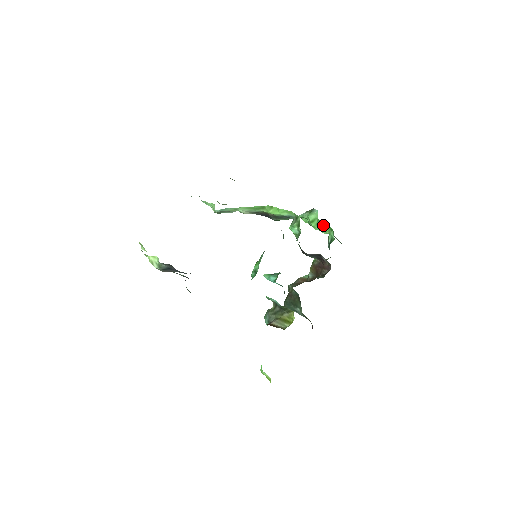
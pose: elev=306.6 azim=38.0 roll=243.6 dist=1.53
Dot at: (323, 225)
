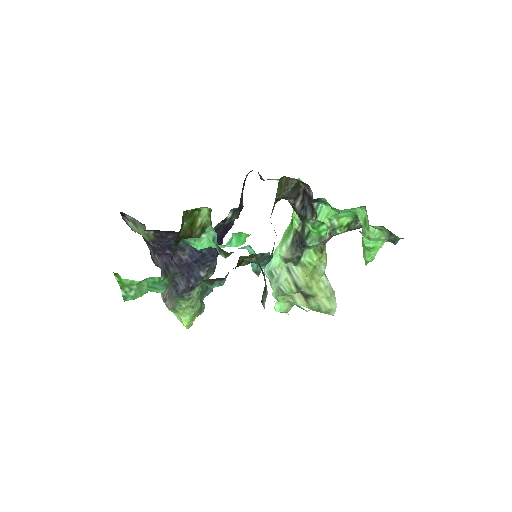
Dot at: (363, 220)
